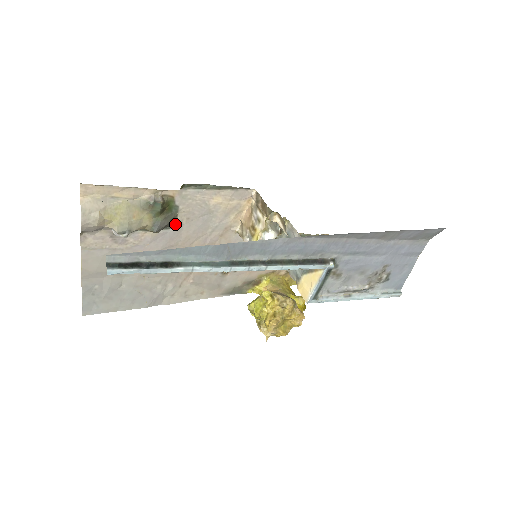
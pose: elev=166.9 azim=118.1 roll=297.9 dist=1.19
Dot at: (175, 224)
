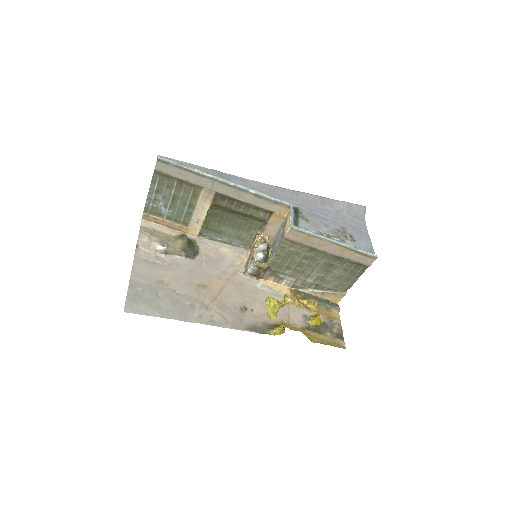
Dot at: (198, 258)
